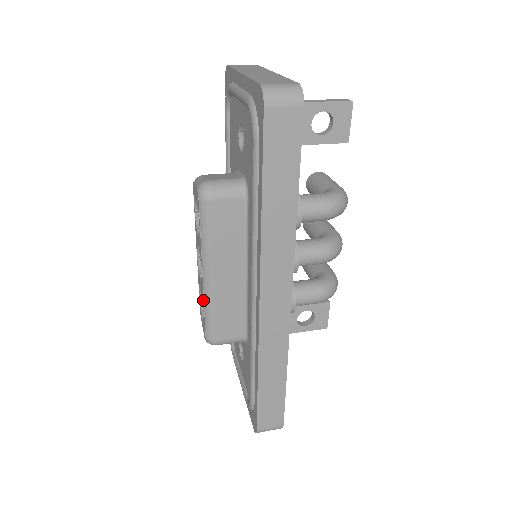
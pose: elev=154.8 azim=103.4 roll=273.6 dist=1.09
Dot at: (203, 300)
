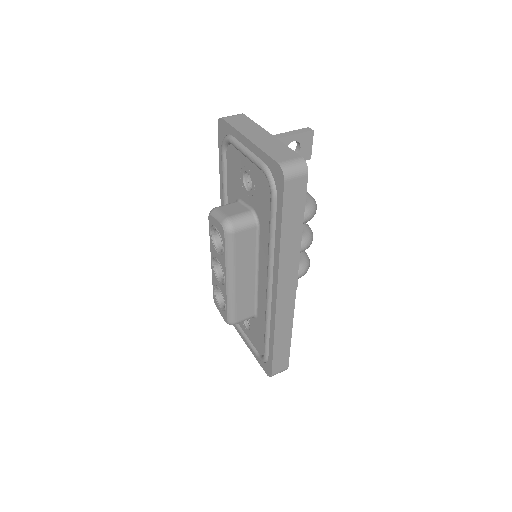
Dot at: (226, 297)
